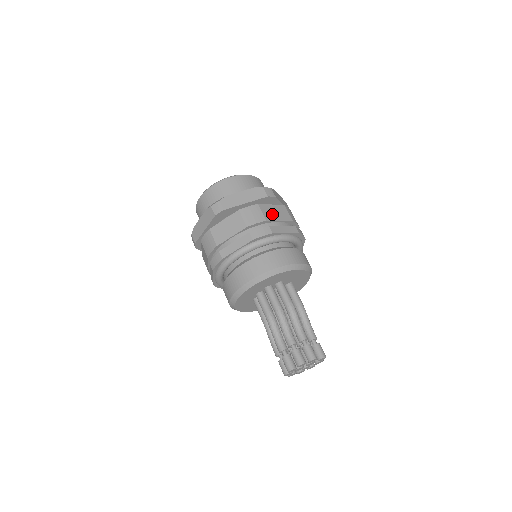
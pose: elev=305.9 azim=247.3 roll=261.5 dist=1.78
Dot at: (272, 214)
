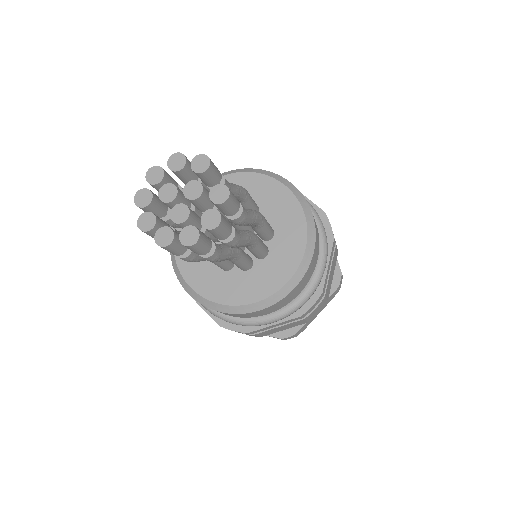
Dot at: occluded
